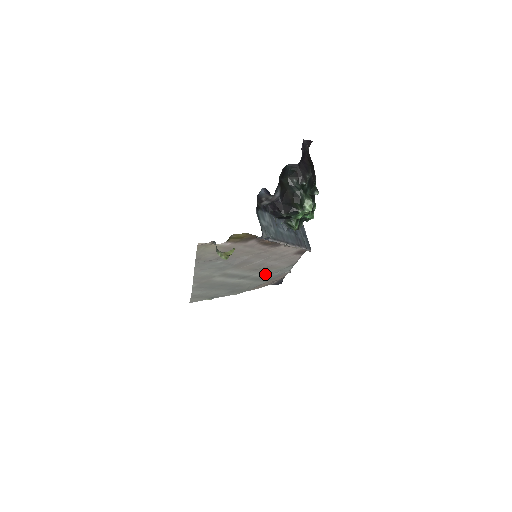
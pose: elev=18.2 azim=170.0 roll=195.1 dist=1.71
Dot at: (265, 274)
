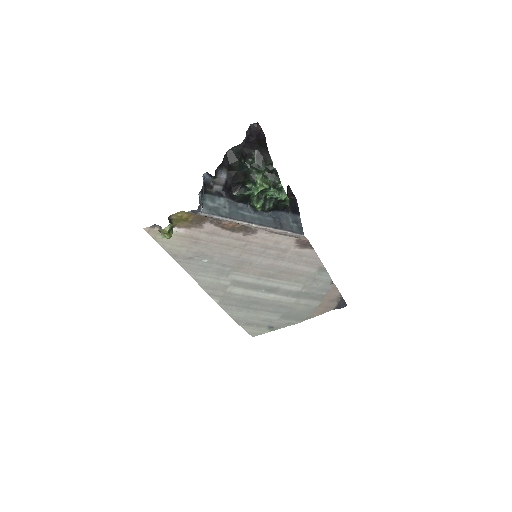
Dot at: (299, 286)
